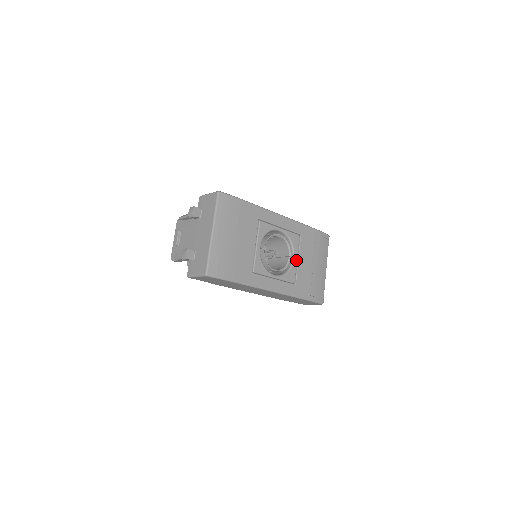
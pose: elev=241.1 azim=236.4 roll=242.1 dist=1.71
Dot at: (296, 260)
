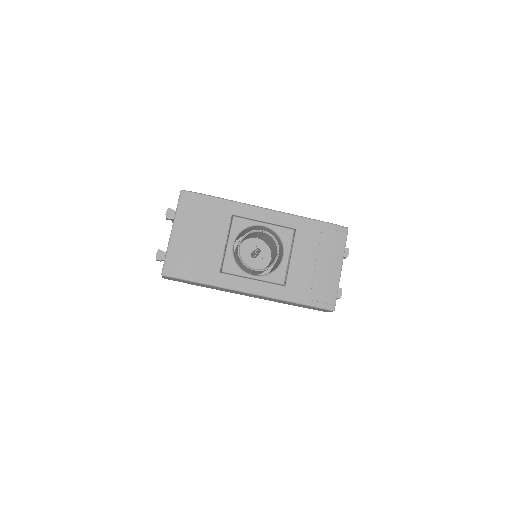
Dot at: (287, 258)
